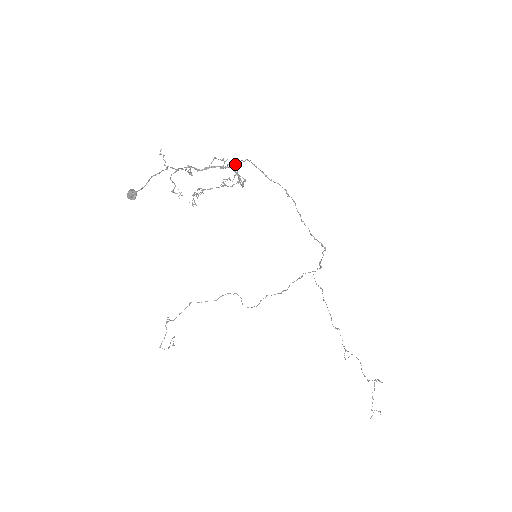
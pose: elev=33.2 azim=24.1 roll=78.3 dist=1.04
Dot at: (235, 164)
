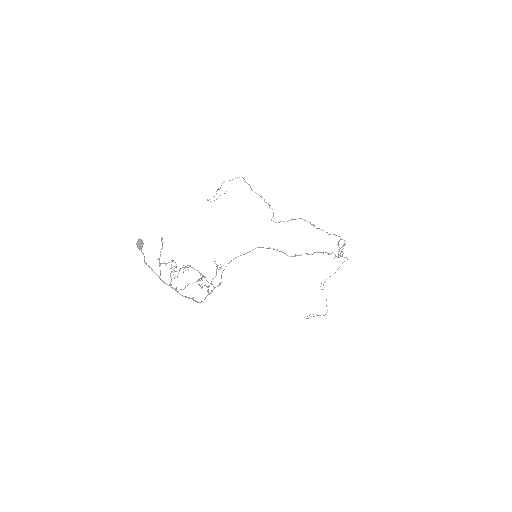
Dot at: occluded
